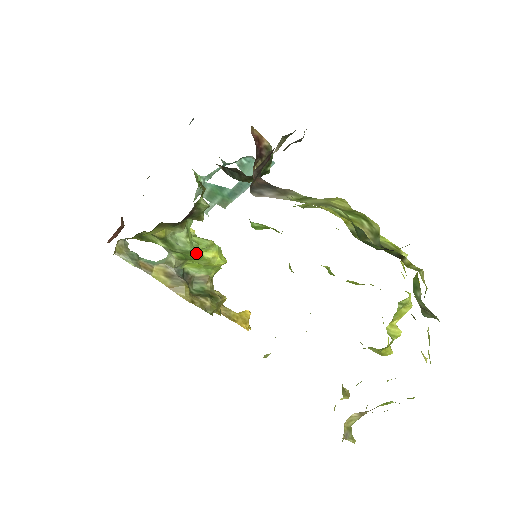
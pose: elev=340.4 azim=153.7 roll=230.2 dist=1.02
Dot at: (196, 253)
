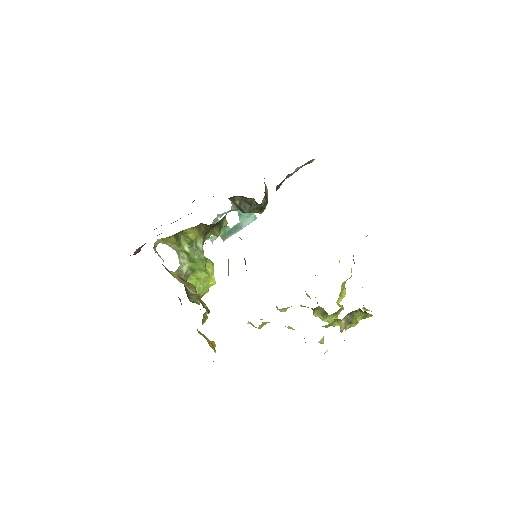
Dot at: (205, 264)
